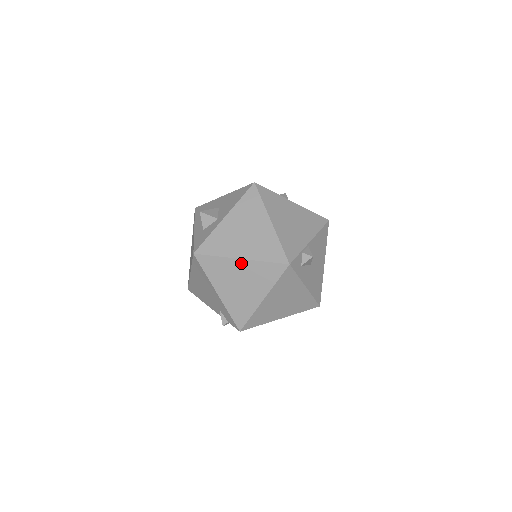
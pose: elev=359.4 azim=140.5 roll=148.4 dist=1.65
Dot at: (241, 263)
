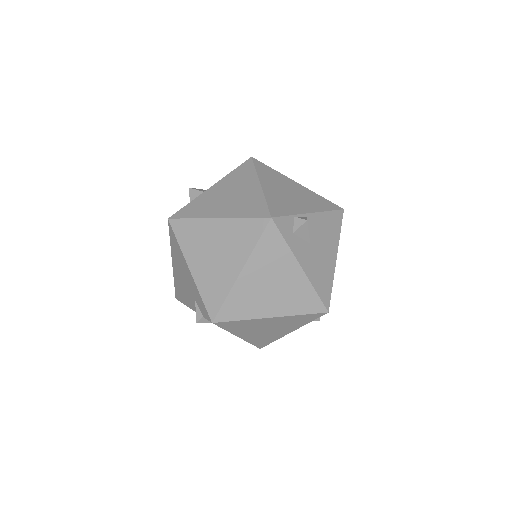
Dot at: (217, 224)
